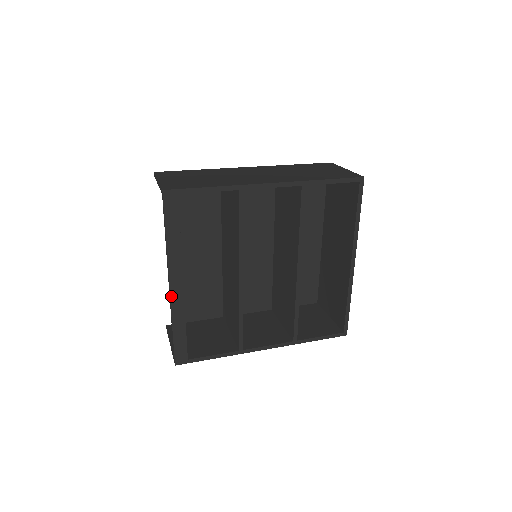
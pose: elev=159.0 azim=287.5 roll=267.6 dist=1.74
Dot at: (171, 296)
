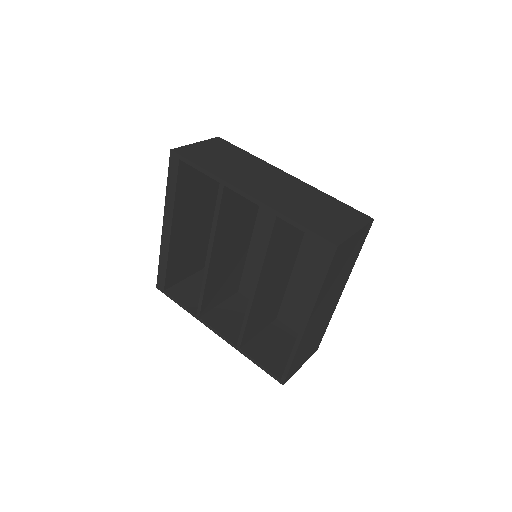
Dot at: (162, 235)
